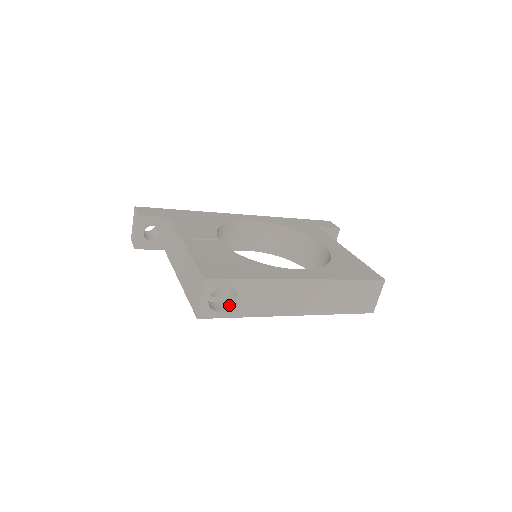
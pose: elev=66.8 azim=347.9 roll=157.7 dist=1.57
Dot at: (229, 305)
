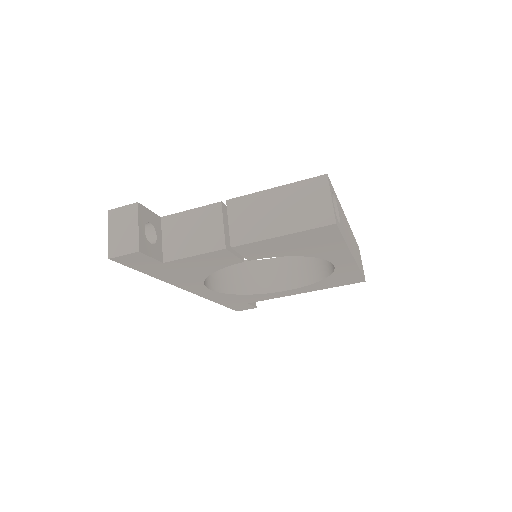
Dot at: occluded
